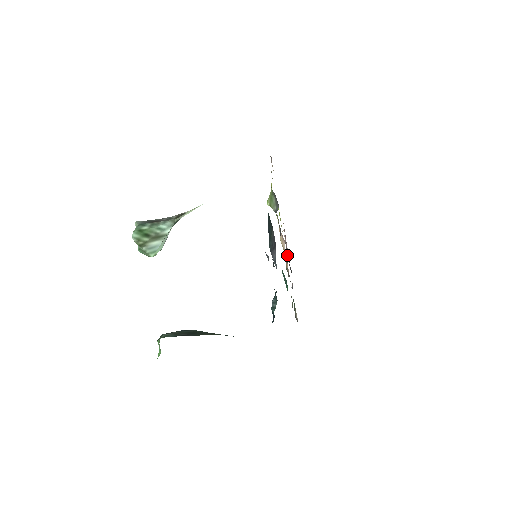
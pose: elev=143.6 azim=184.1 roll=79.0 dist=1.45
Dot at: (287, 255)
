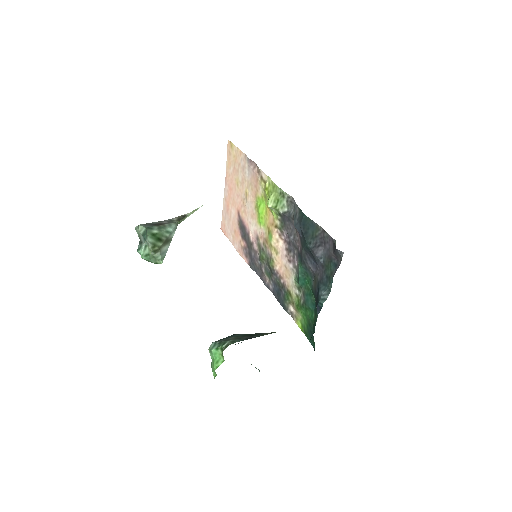
Dot at: (252, 255)
